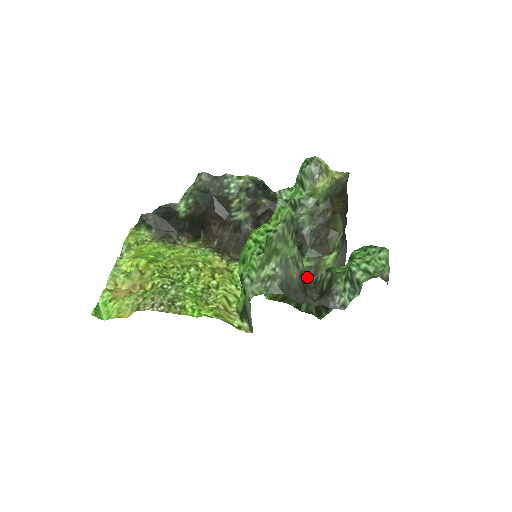
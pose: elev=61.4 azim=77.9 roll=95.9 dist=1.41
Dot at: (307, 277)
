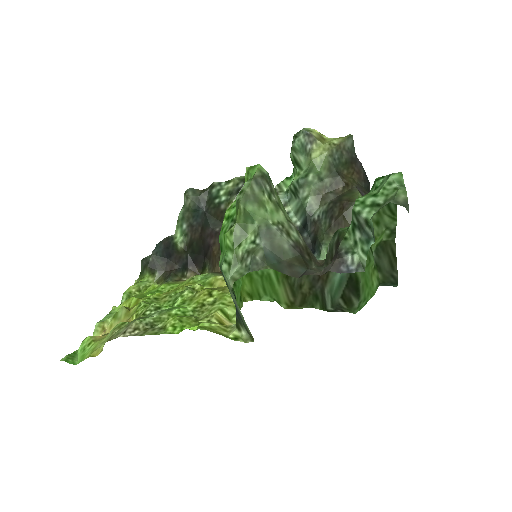
Dot at: occluded
